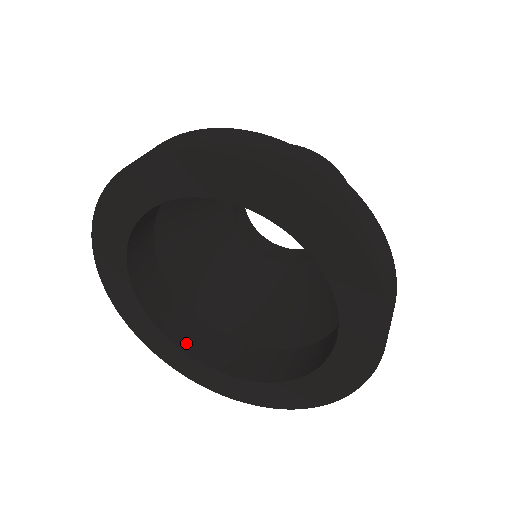
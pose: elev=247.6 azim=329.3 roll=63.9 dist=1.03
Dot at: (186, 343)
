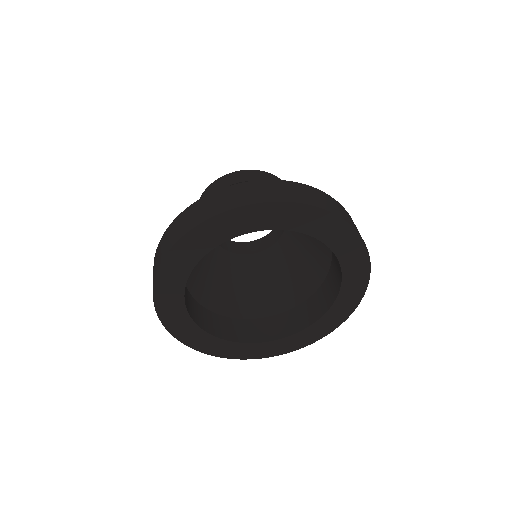
Dot at: (220, 333)
